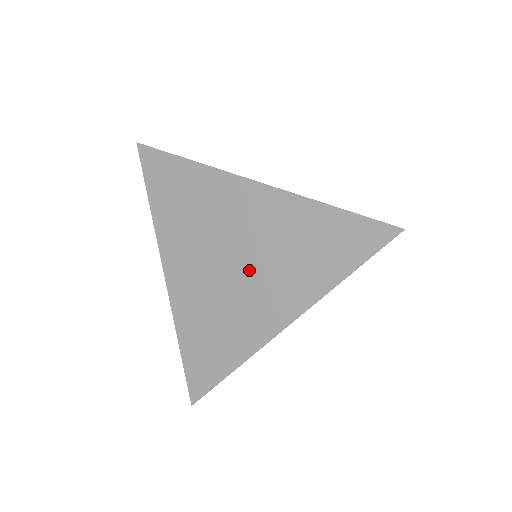
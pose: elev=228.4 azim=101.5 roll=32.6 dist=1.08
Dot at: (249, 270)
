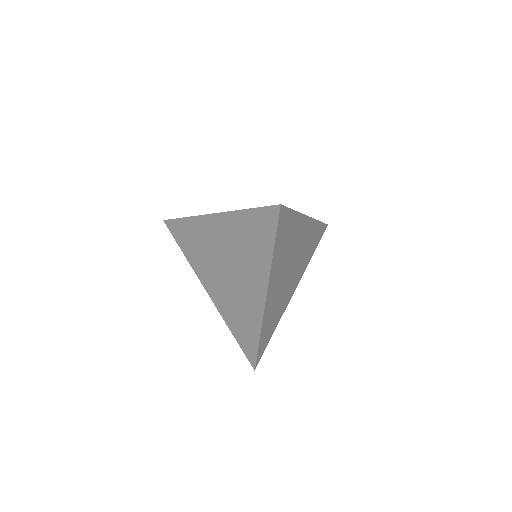
Dot at: (235, 269)
